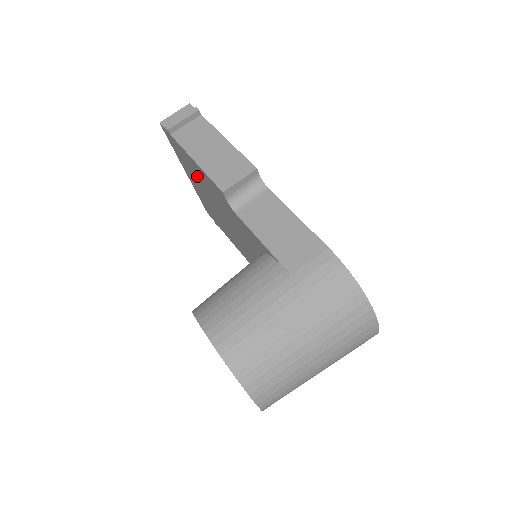
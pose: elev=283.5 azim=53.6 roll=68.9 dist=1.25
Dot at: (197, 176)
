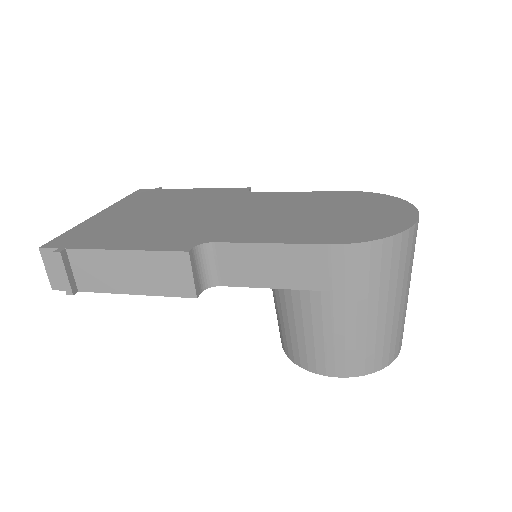
Dot at: occluded
